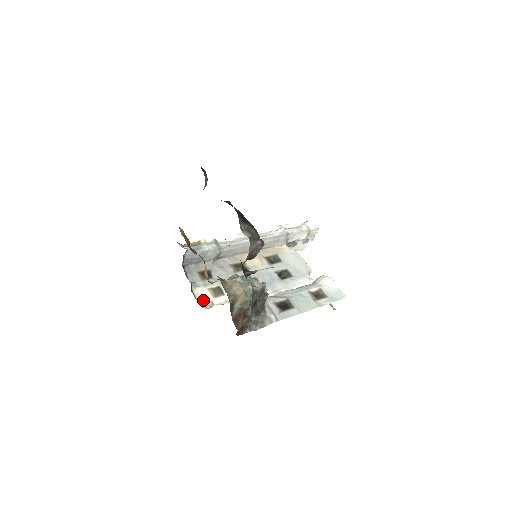
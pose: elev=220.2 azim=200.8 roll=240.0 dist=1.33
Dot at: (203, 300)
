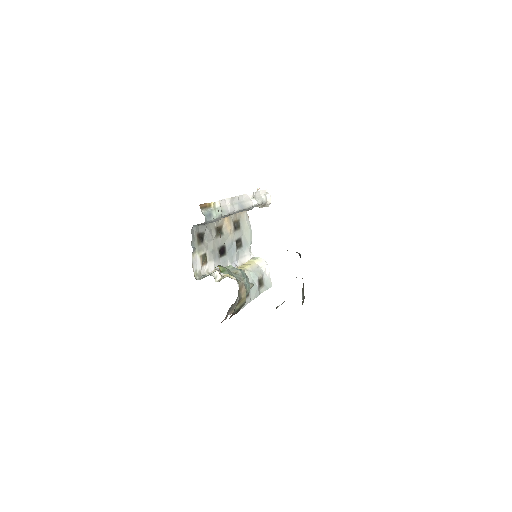
Dot at: (196, 269)
